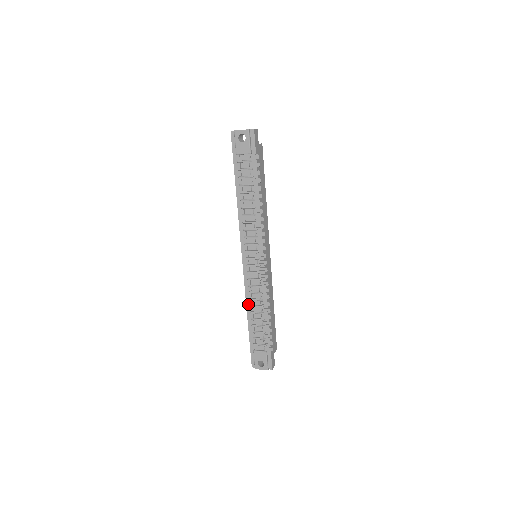
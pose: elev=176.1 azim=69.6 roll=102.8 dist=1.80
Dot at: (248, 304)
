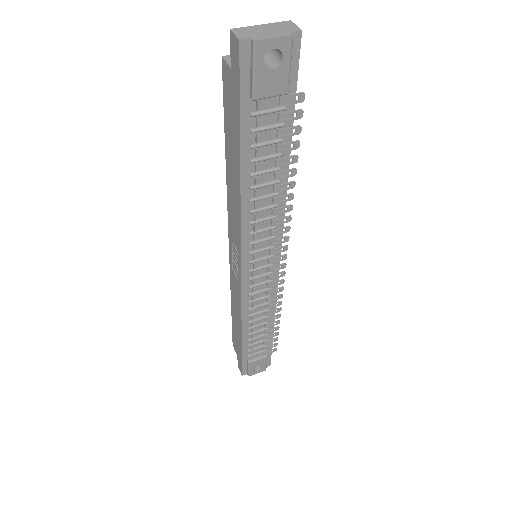
Dot at: (245, 321)
